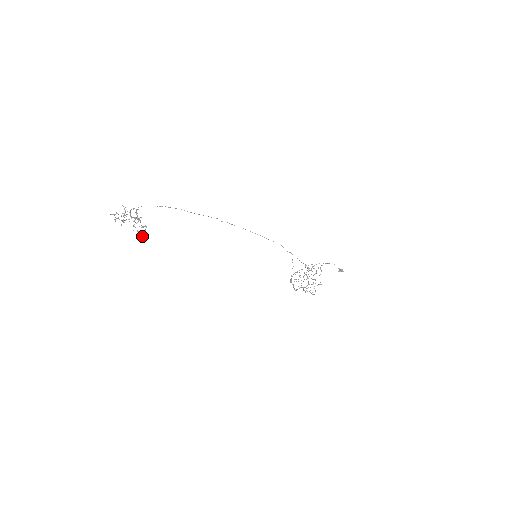
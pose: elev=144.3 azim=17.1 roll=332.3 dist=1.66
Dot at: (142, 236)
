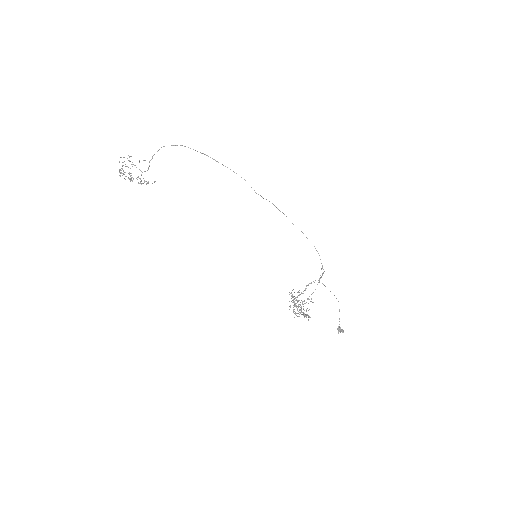
Dot at: occluded
